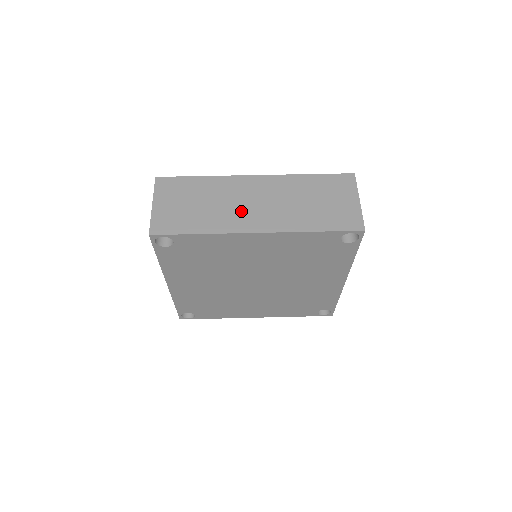
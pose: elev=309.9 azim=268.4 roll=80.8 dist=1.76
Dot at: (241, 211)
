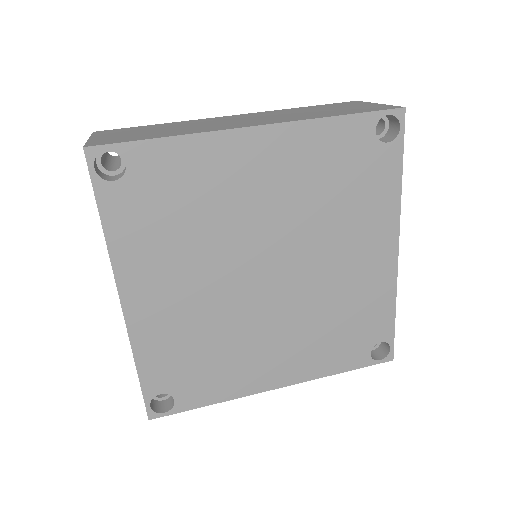
Dot at: (224, 124)
